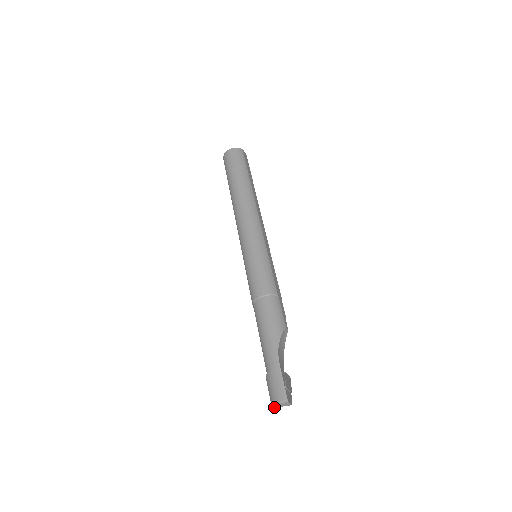
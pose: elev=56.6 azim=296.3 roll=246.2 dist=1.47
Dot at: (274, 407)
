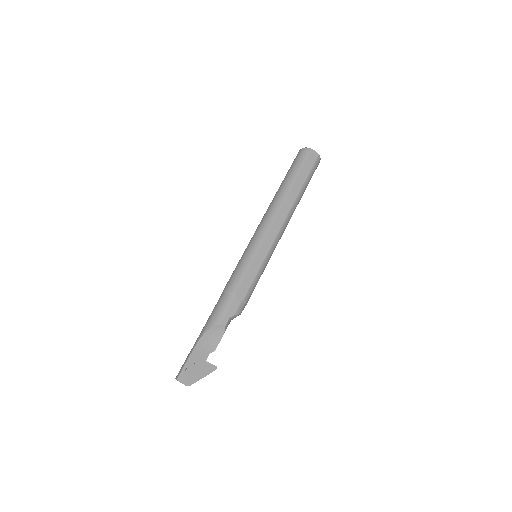
Dot at: occluded
